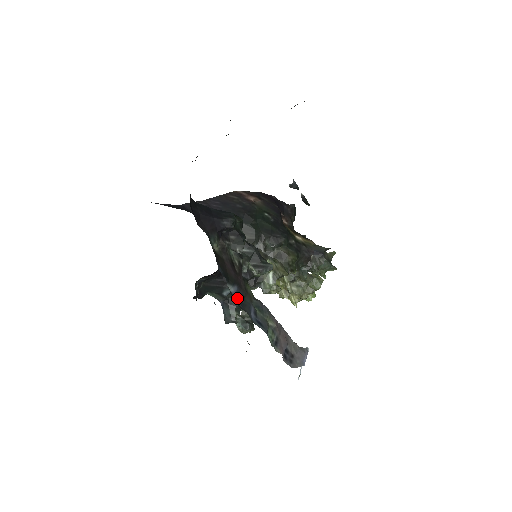
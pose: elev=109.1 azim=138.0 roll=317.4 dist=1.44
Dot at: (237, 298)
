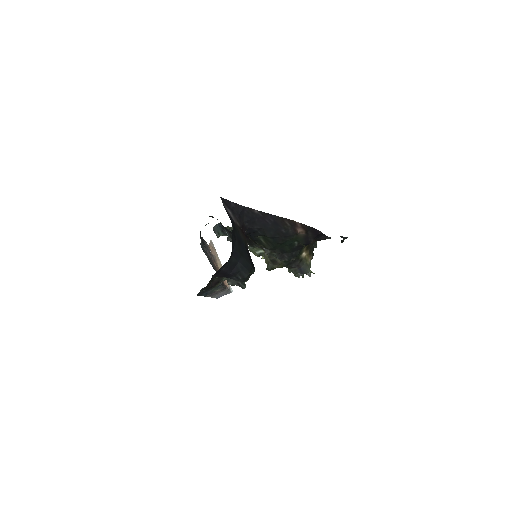
Dot at: (202, 291)
